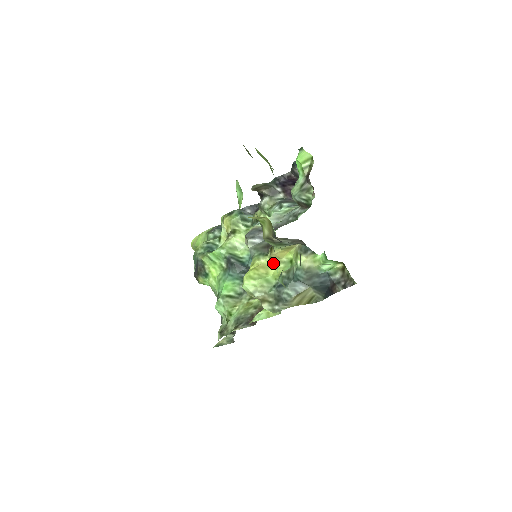
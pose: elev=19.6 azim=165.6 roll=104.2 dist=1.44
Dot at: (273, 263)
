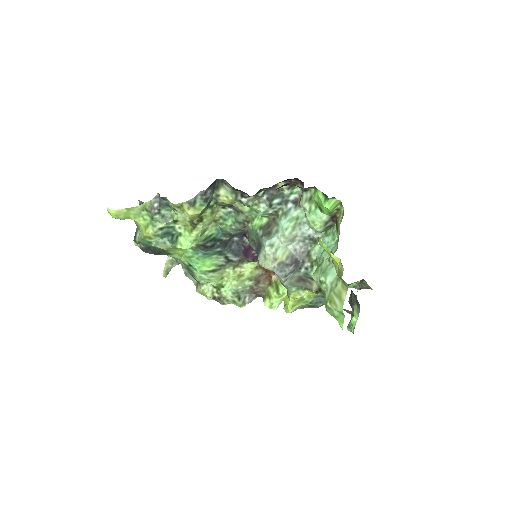
Dot at: occluded
